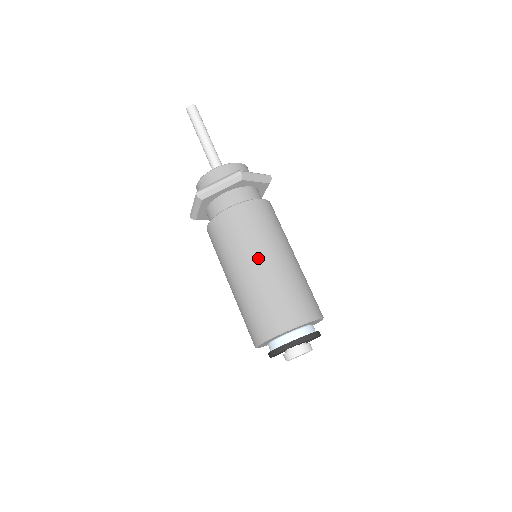
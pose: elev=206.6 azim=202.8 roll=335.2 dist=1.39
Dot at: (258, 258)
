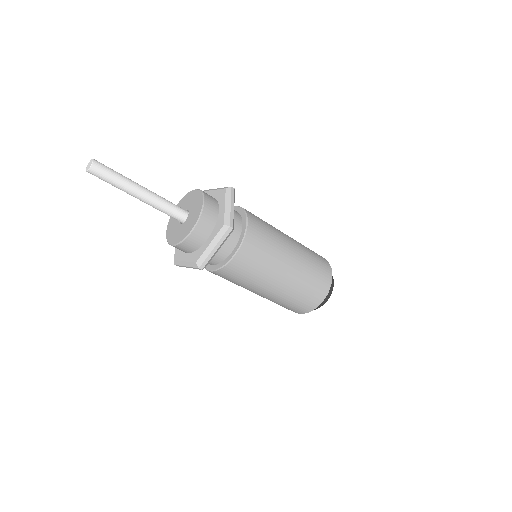
Dot at: (280, 274)
